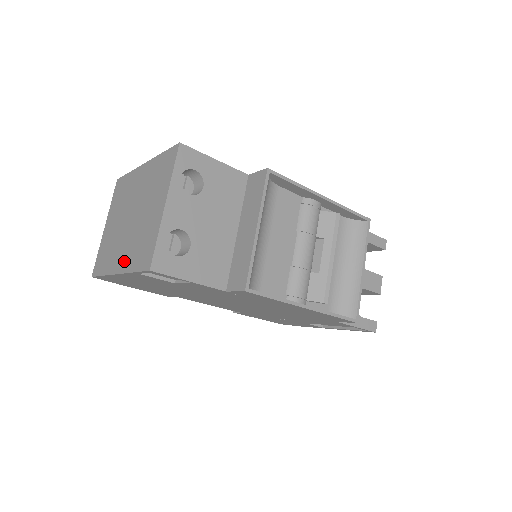
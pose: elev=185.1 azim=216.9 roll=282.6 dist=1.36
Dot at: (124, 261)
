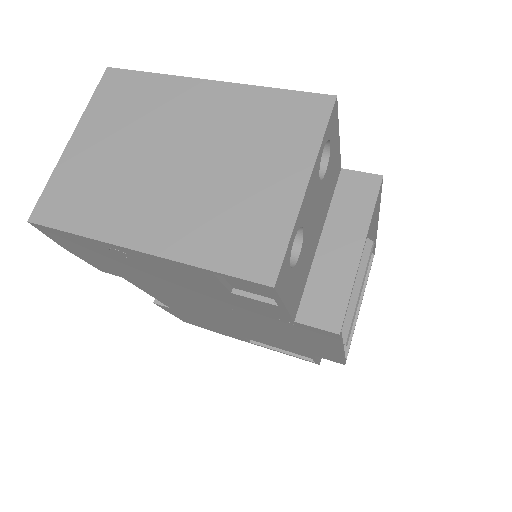
Dot at: (168, 236)
